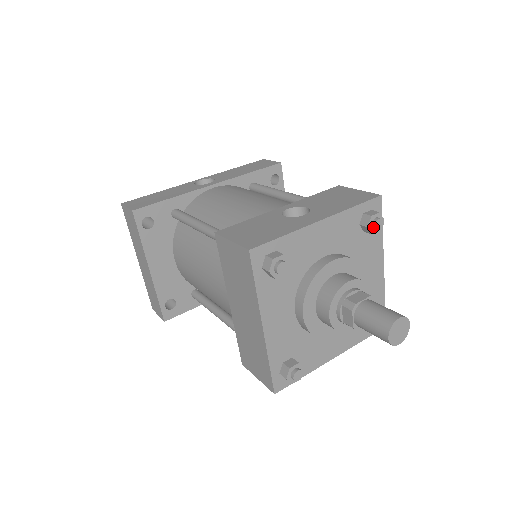
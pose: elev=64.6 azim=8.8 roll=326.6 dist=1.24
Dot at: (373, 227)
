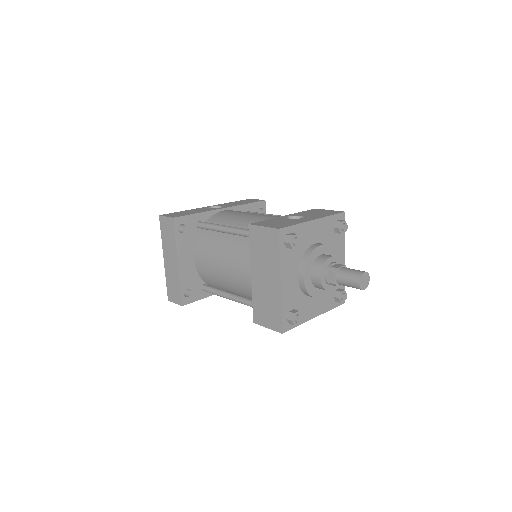
Dot at: (342, 229)
